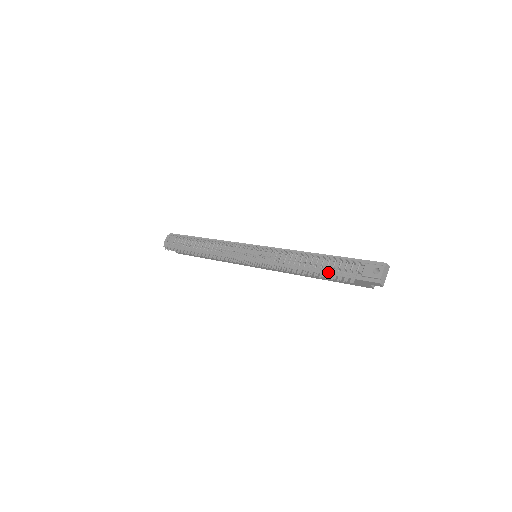
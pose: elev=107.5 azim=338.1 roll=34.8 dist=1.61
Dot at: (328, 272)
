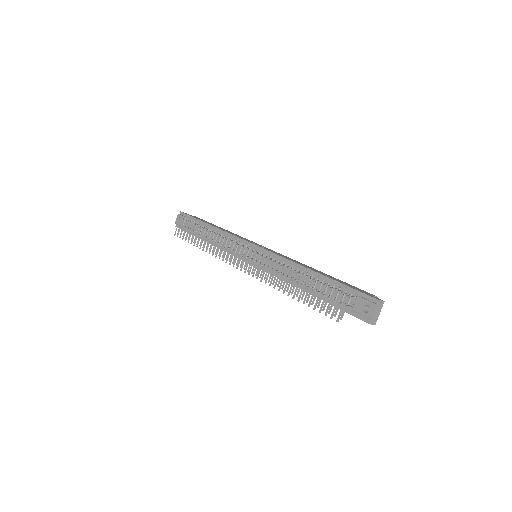
Dot at: (316, 302)
